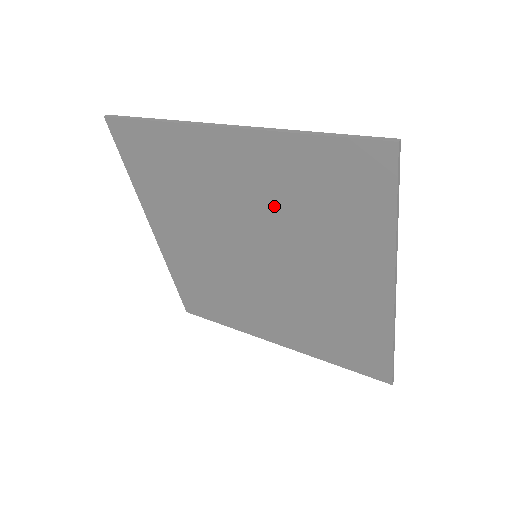
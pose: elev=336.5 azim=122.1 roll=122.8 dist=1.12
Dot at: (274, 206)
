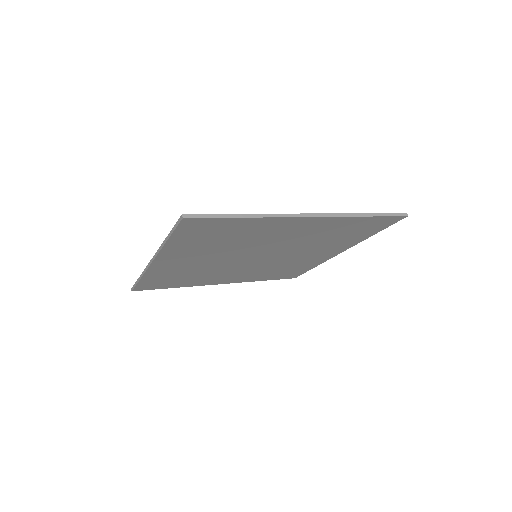
Dot at: (304, 239)
